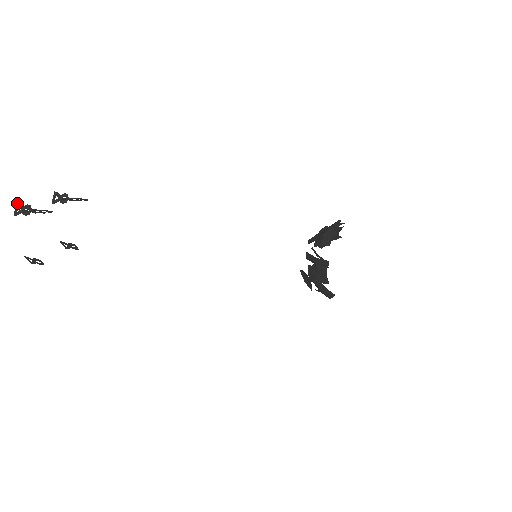
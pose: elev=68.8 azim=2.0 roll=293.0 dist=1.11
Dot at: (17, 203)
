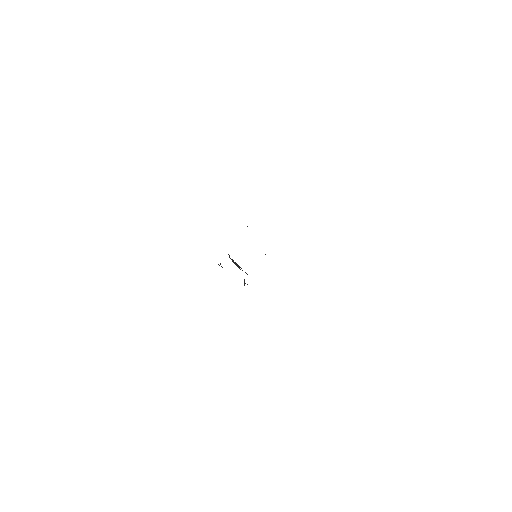
Dot at: occluded
